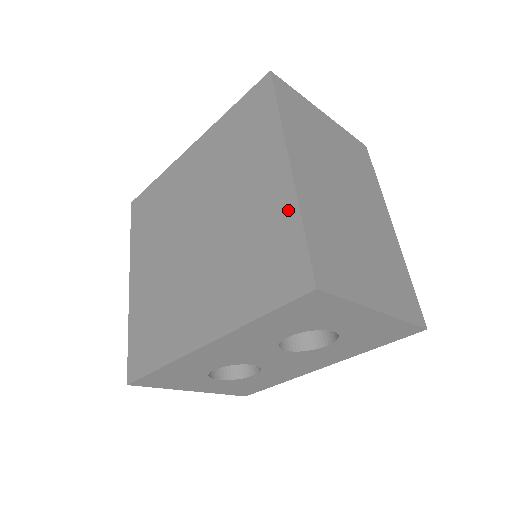
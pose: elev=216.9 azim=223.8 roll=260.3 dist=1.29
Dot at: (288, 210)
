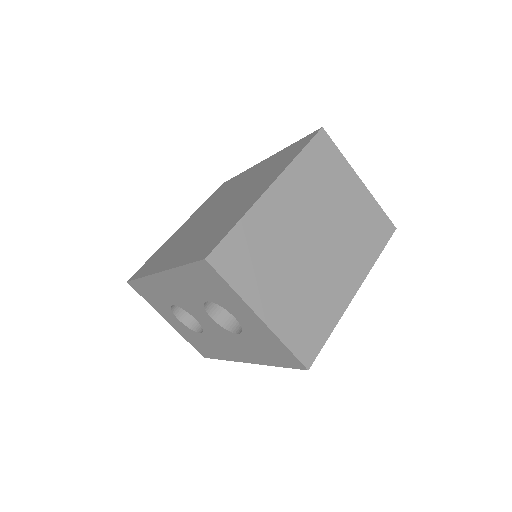
Dot at: (243, 212)
